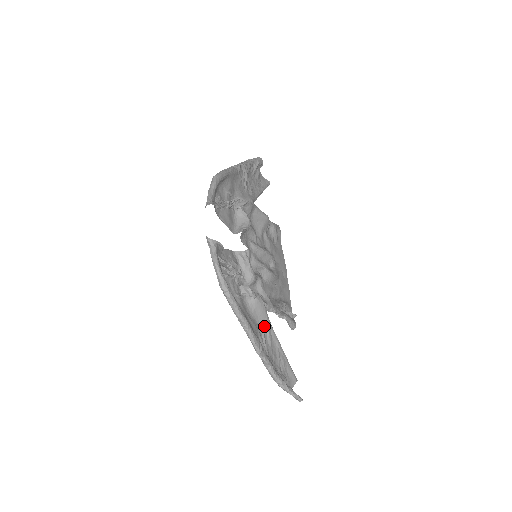
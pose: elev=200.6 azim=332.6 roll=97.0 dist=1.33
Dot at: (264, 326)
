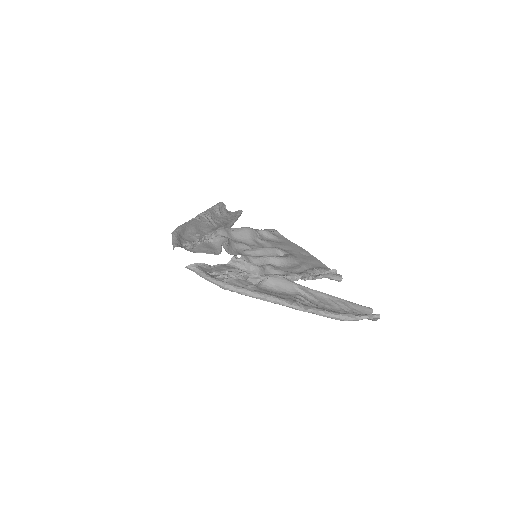
Dot at: (298, 292)
